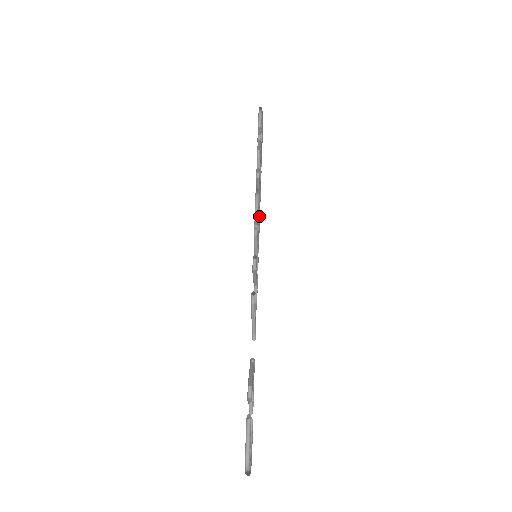
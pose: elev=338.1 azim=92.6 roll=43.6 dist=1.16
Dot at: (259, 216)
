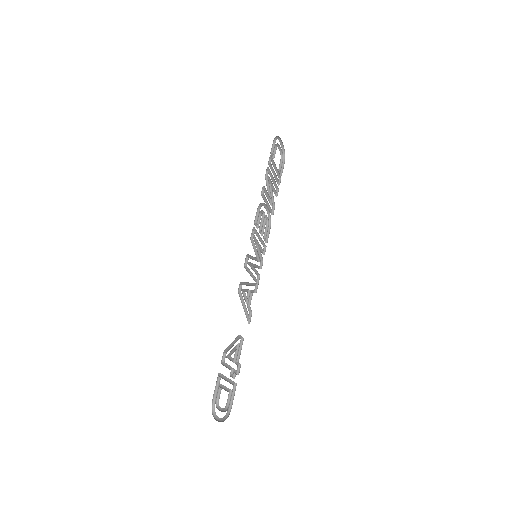
Dot at: (268, 225)
